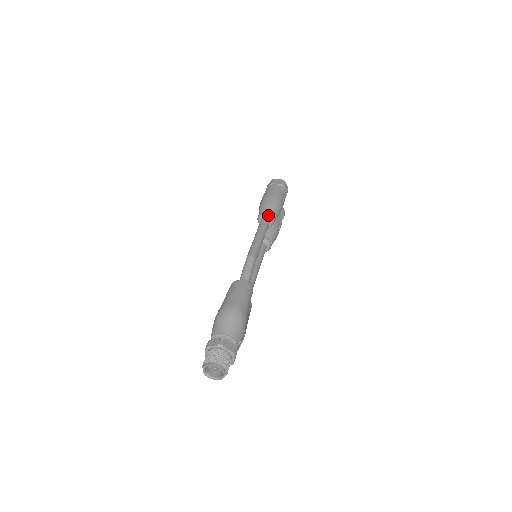
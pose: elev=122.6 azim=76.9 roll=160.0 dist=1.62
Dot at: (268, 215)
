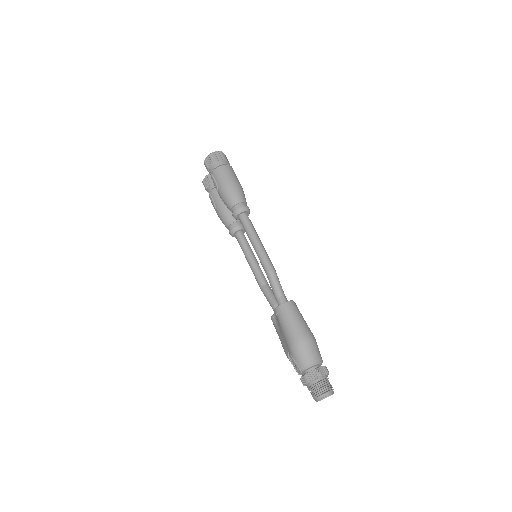
Dot at: (245, 209)
